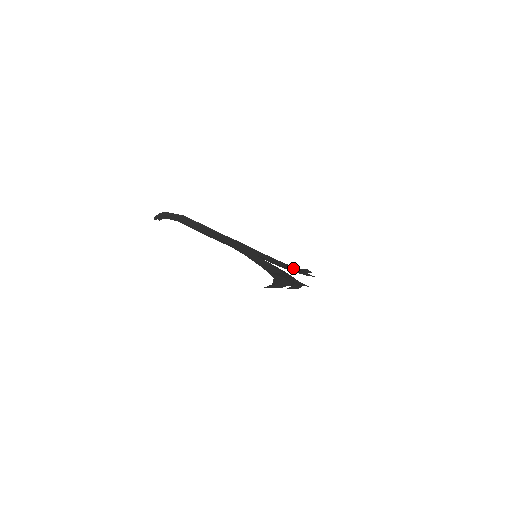
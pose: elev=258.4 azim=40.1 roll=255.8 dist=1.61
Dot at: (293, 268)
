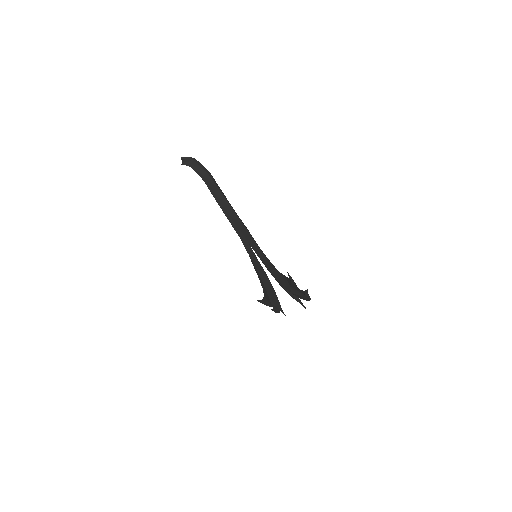
Dot at: occluded
